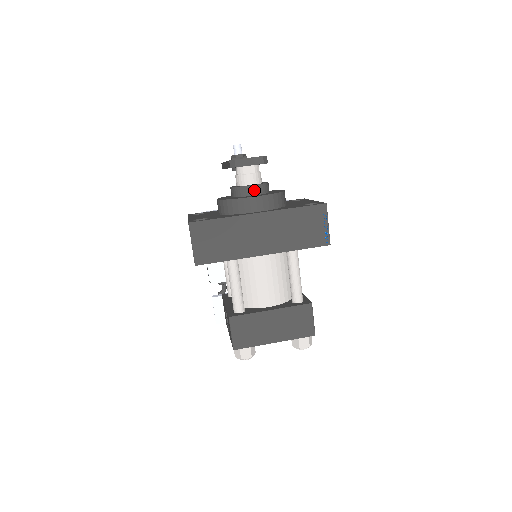
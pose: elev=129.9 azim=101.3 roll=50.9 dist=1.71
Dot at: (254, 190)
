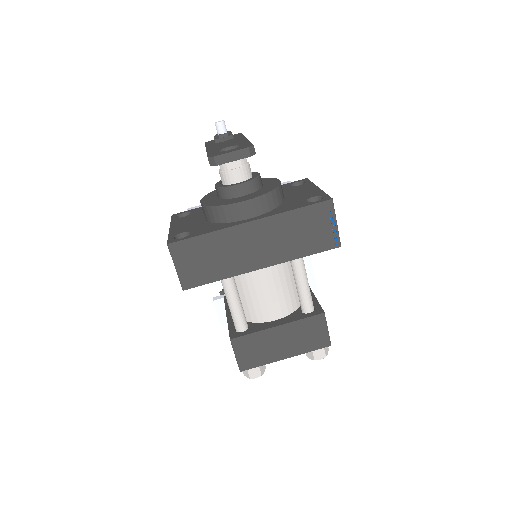
Dot at: (243, 189)
